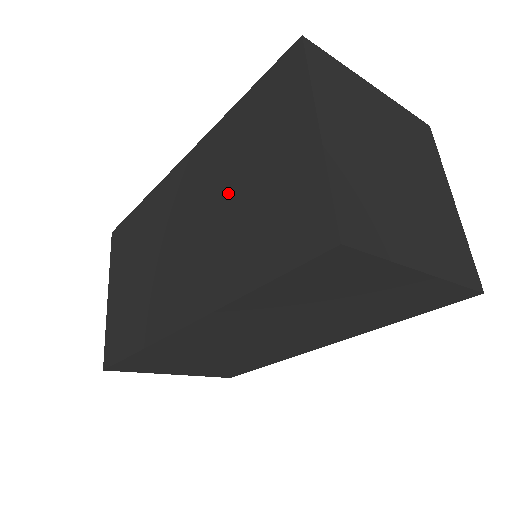
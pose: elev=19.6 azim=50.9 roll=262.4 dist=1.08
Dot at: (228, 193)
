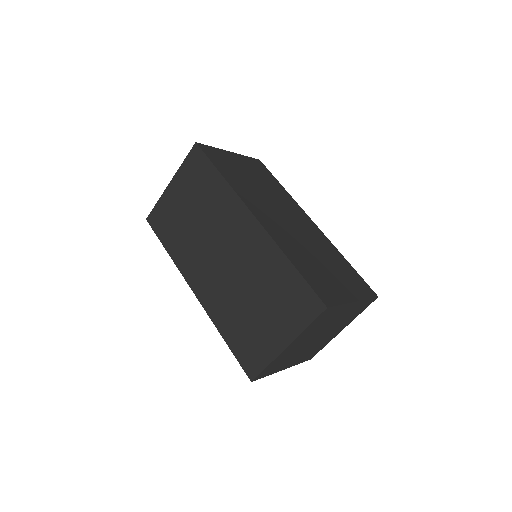
Dot at: (250, 290)
